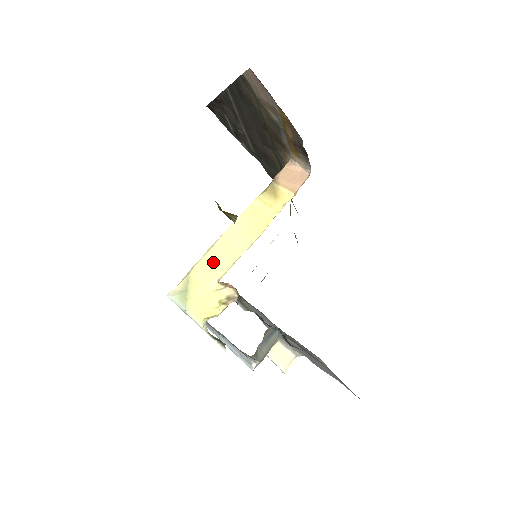
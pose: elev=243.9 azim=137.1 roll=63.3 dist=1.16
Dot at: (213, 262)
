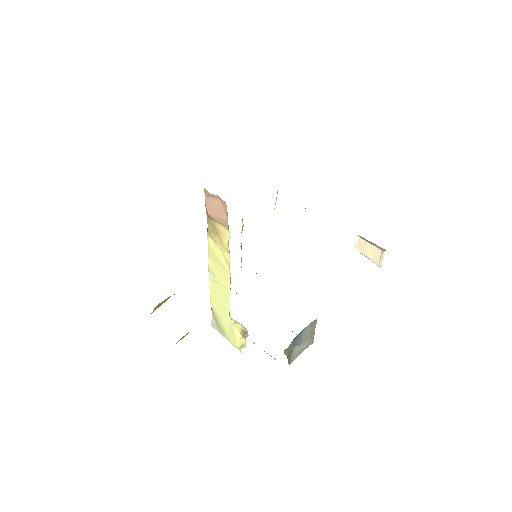
Dot at: (218, 299)
